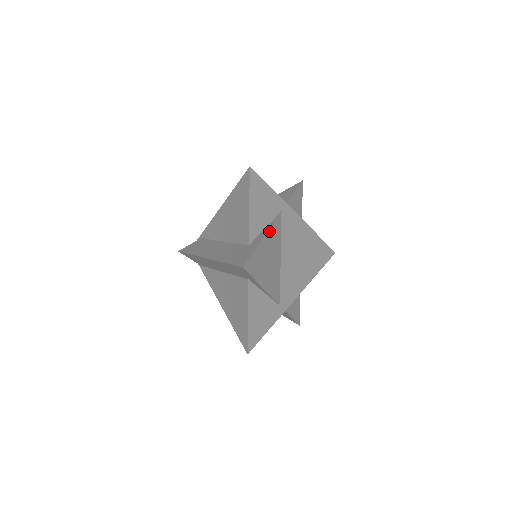
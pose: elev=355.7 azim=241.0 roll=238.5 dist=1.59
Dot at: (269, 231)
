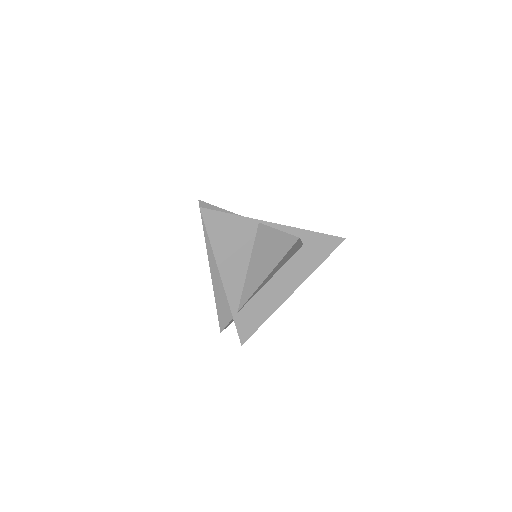
Dot at: occluded
